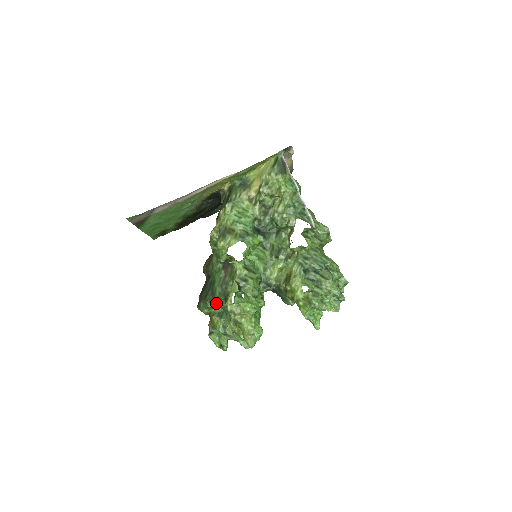
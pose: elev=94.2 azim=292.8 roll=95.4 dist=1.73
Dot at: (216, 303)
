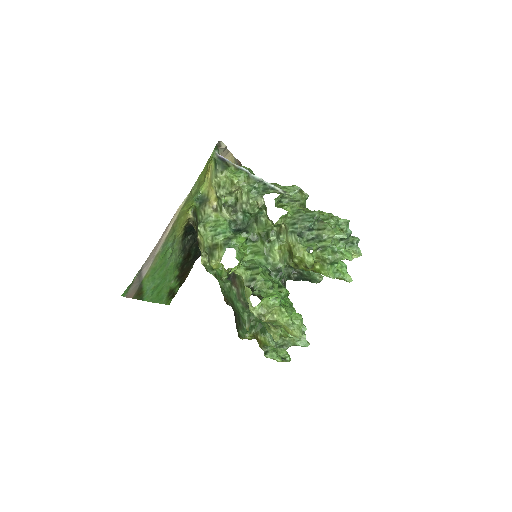
Dot at: (245, 319)
